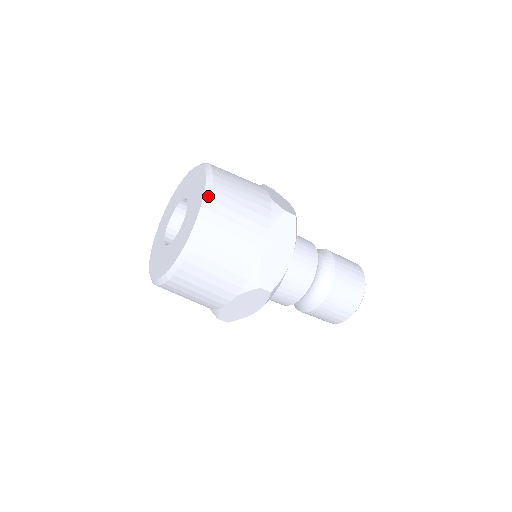
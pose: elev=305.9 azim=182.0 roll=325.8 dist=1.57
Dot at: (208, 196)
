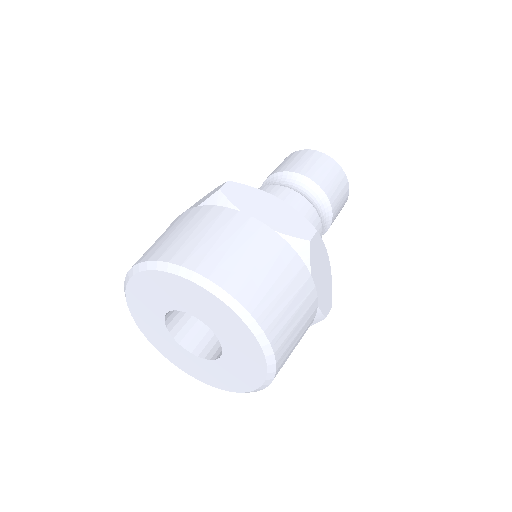
Dot at: (259, 331)
